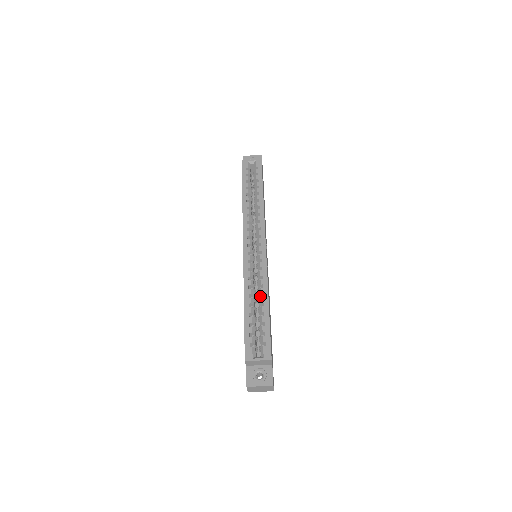
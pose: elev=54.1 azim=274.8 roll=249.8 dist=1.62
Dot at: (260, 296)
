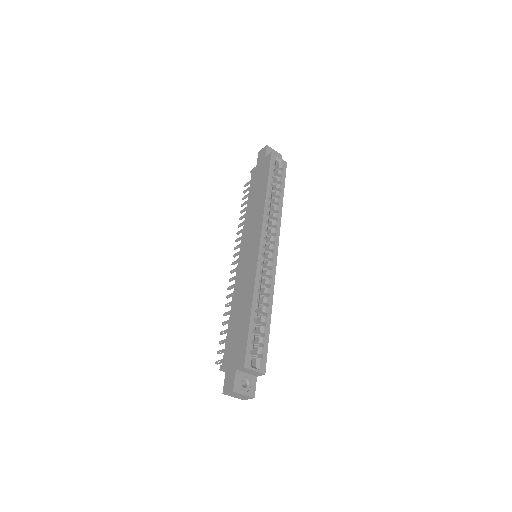
Dot at: (263, 304)
